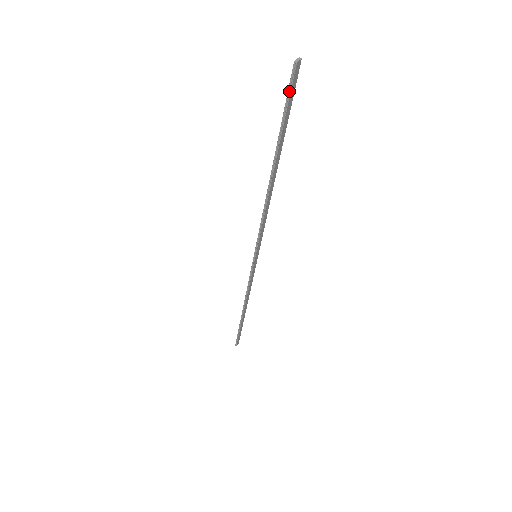
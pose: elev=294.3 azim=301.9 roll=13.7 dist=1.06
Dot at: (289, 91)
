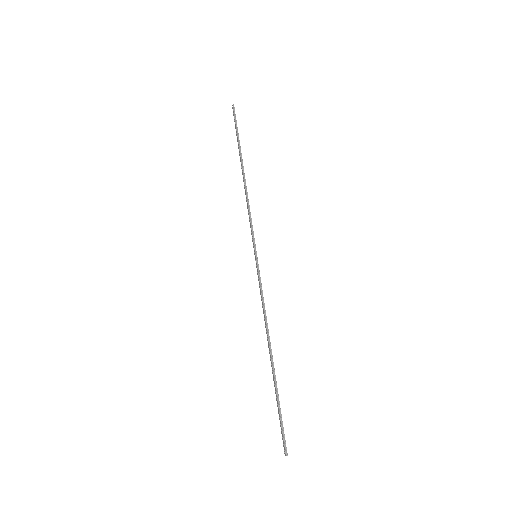
Dot at: (235, 118)
